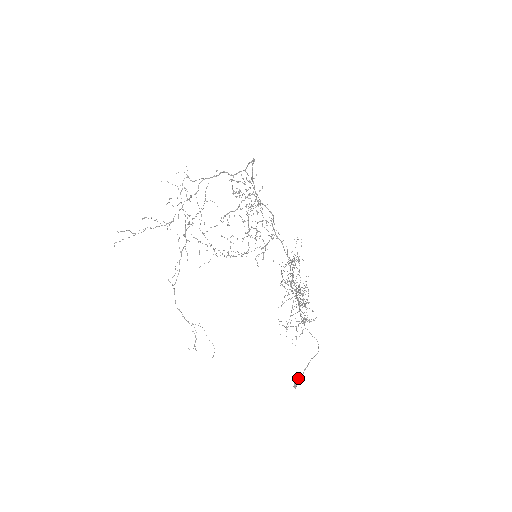
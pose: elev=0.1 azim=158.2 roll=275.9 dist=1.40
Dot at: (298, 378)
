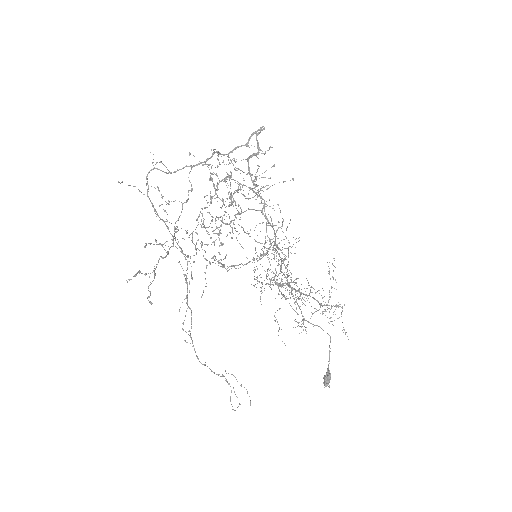
Dot at: (329, 374)
